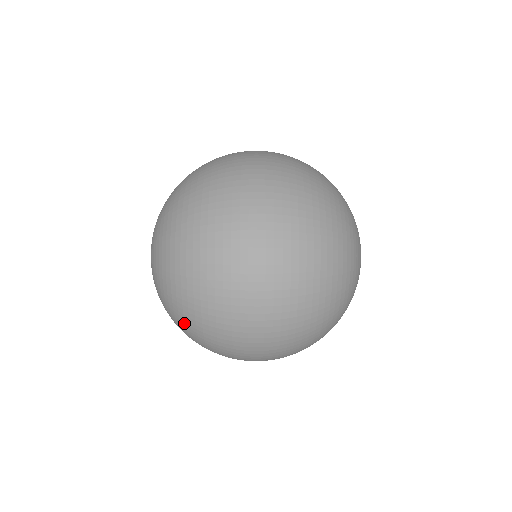
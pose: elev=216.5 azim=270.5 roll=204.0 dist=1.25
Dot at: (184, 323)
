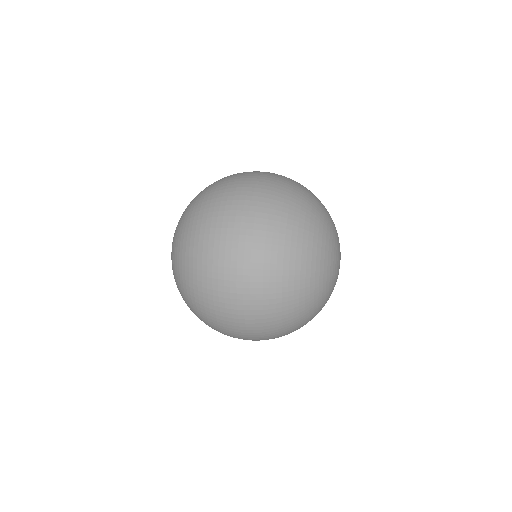
Dot at: occluded
